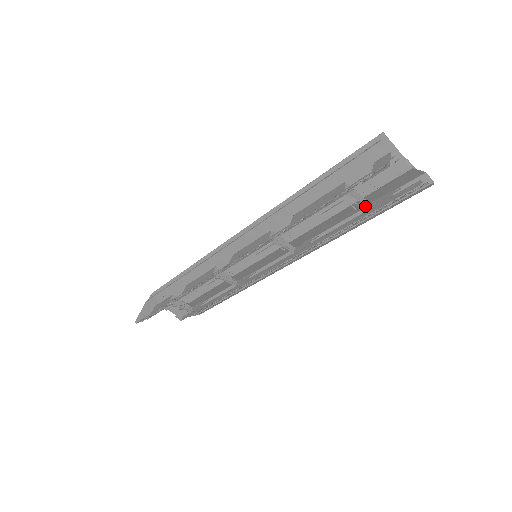
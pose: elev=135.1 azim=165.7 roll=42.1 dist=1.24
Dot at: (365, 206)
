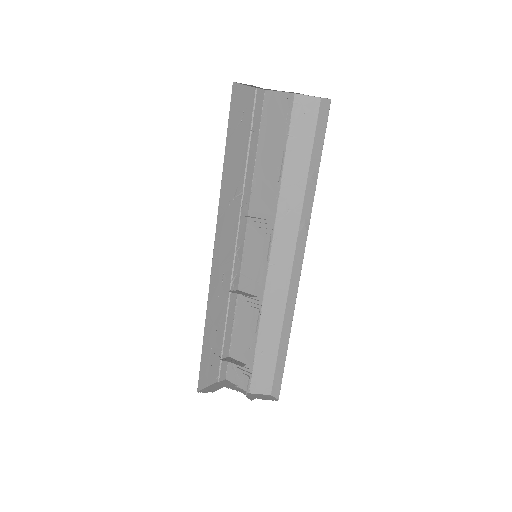
Dot at: (308, 159)
